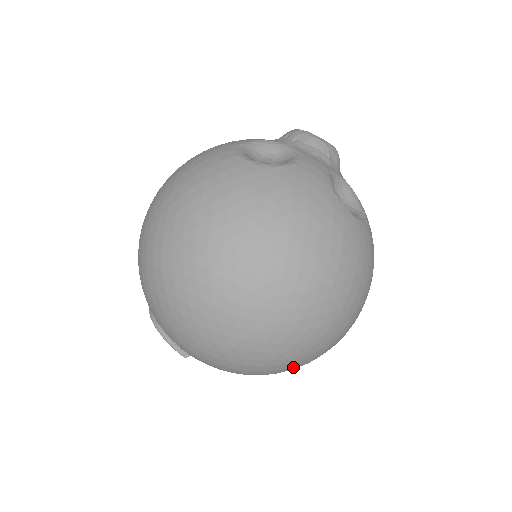
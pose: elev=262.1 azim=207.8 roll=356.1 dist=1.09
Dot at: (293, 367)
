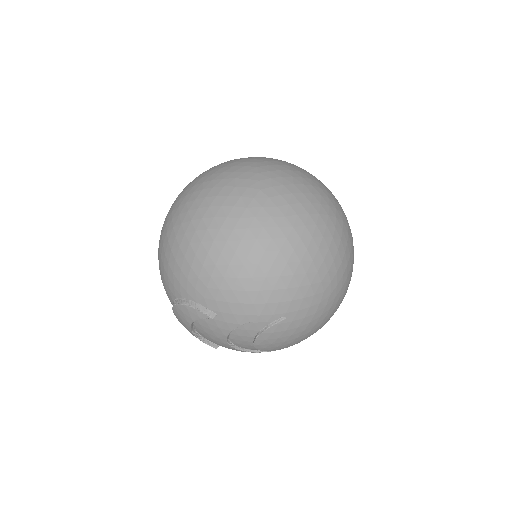
Dot at: (310, 286)
